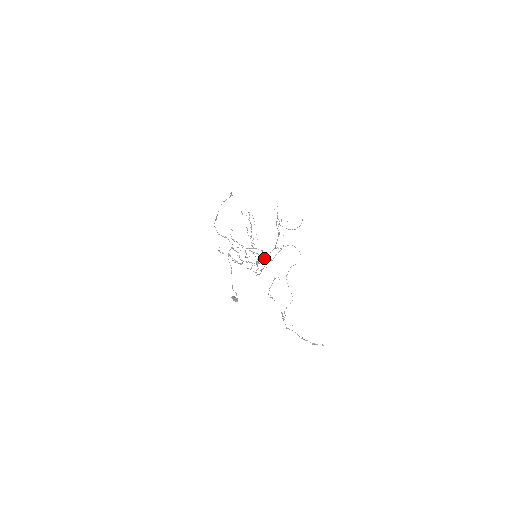
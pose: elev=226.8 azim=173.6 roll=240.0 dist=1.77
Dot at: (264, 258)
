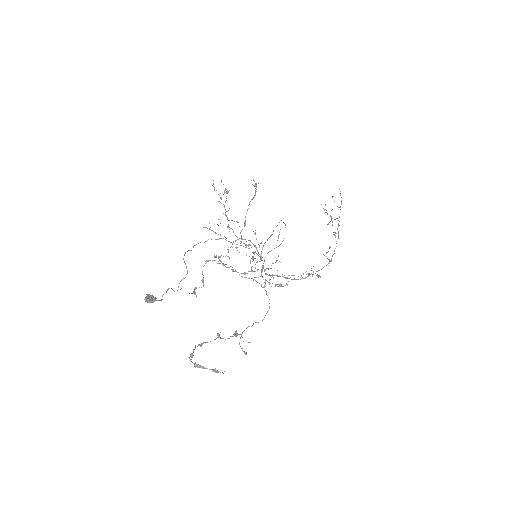
Dot at: occluded
